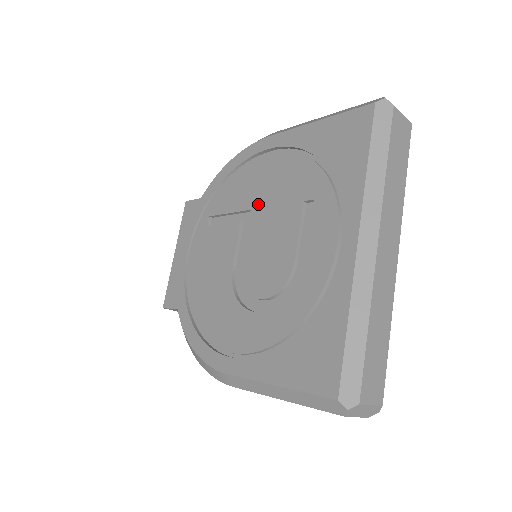
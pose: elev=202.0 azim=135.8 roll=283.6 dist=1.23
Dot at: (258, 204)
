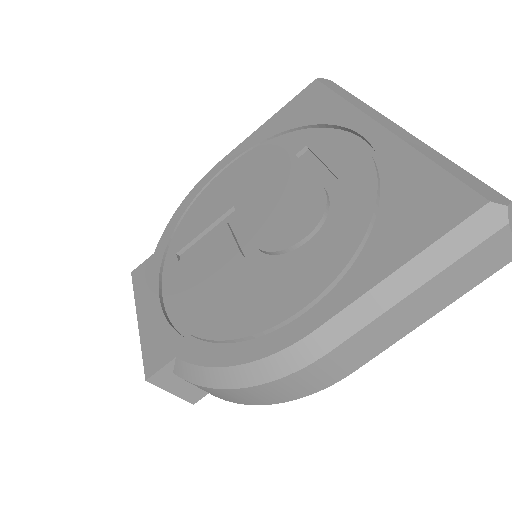
Dot at: (240, 196)
